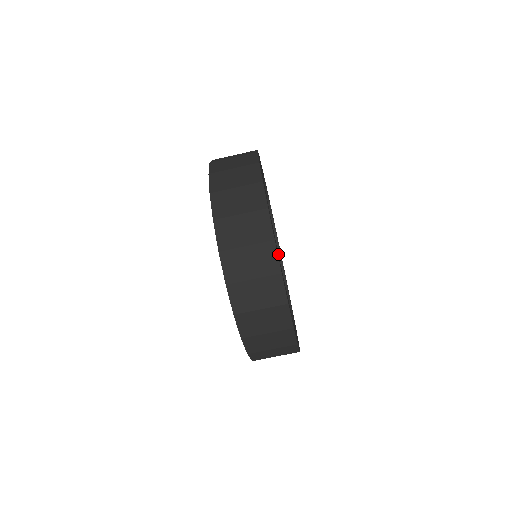
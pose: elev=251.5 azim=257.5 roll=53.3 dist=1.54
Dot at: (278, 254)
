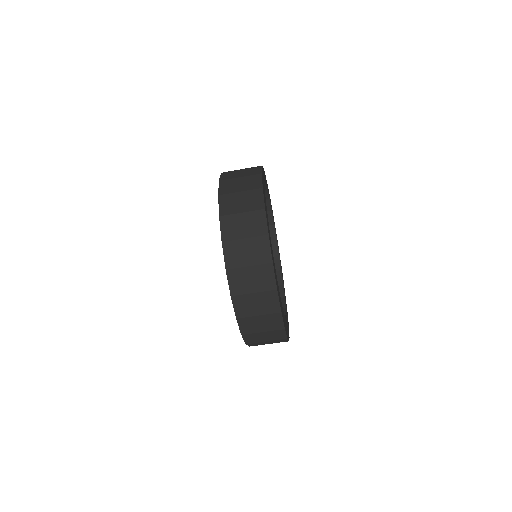
Dot at: (278, 287)
